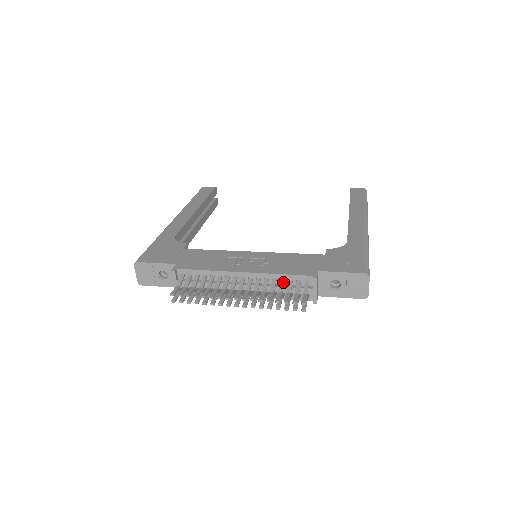
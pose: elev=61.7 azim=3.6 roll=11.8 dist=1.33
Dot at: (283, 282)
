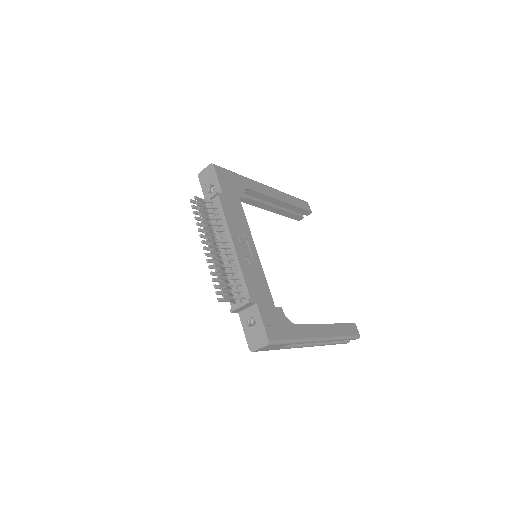
Dot at: (237, 278)
